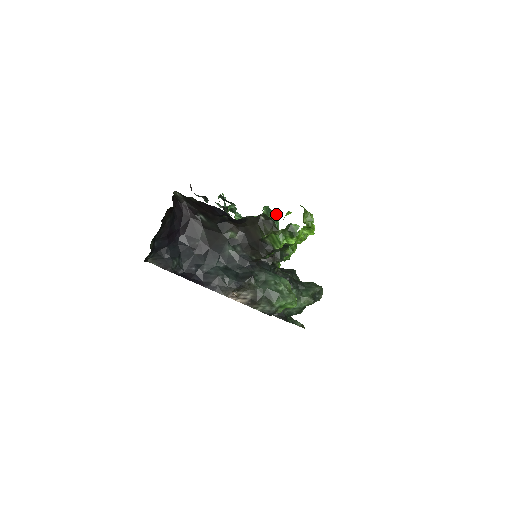
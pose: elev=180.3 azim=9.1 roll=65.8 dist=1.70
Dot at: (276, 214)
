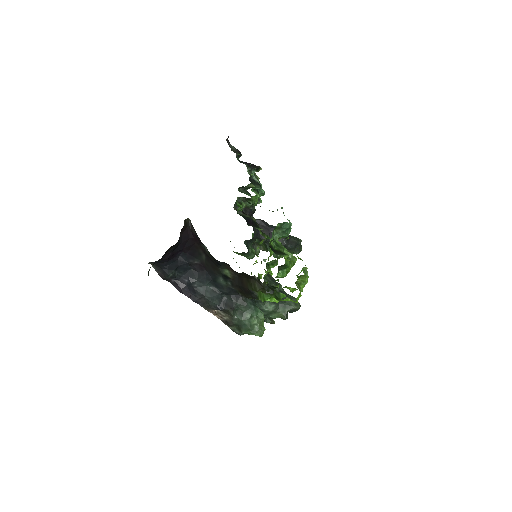
Dot at: occluded
